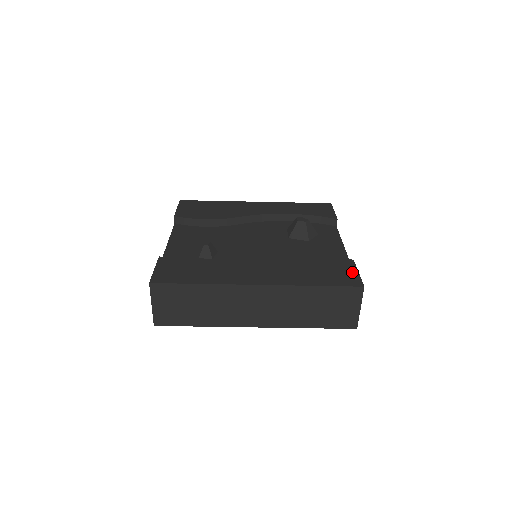
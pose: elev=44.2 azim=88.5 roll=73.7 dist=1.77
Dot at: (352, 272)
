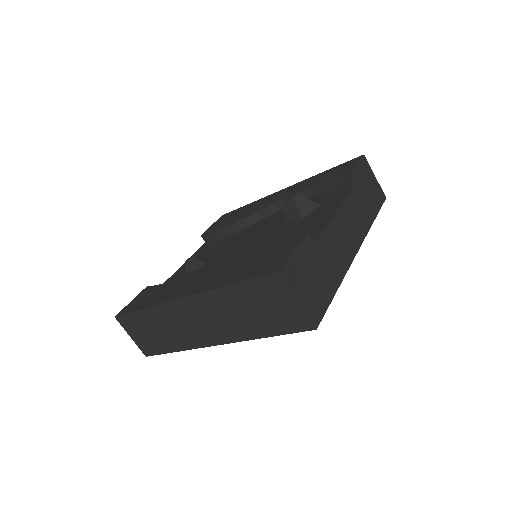
Dot at: (287, 252)
